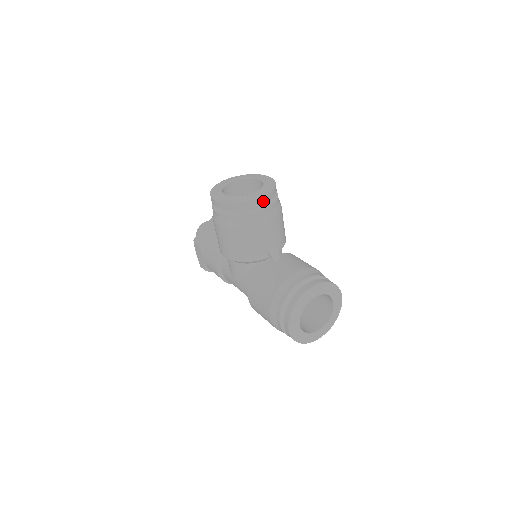
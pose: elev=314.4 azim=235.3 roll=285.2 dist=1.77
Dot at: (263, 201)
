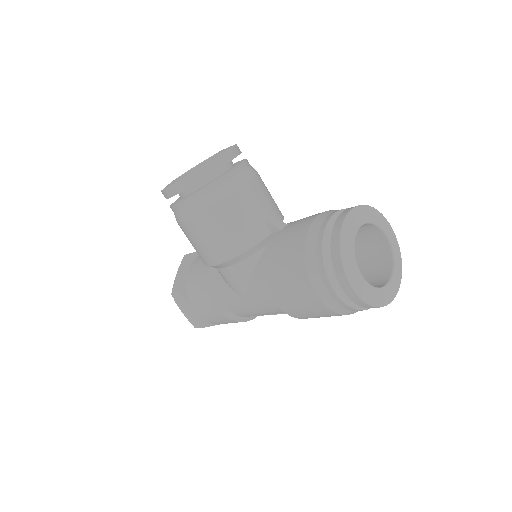
Dot at: (230, 157)
